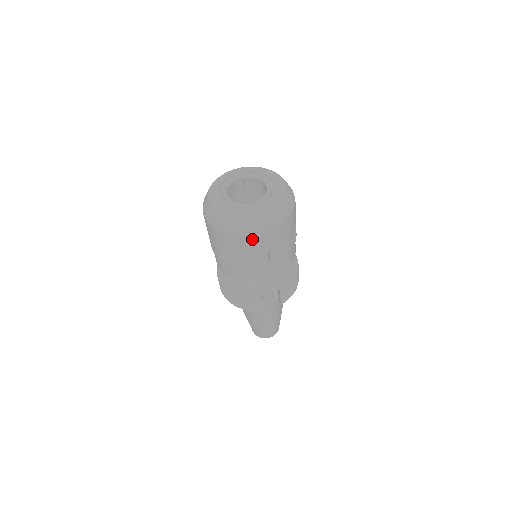
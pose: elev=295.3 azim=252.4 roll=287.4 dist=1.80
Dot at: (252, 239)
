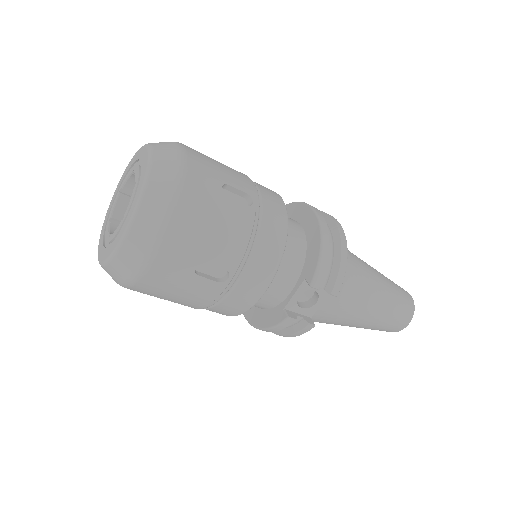
Dot at: (155, 270)
